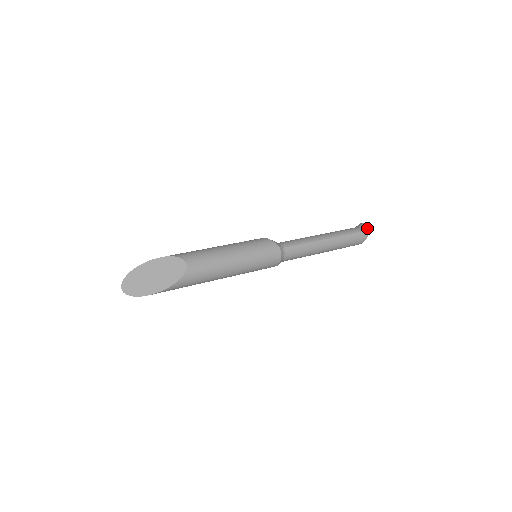
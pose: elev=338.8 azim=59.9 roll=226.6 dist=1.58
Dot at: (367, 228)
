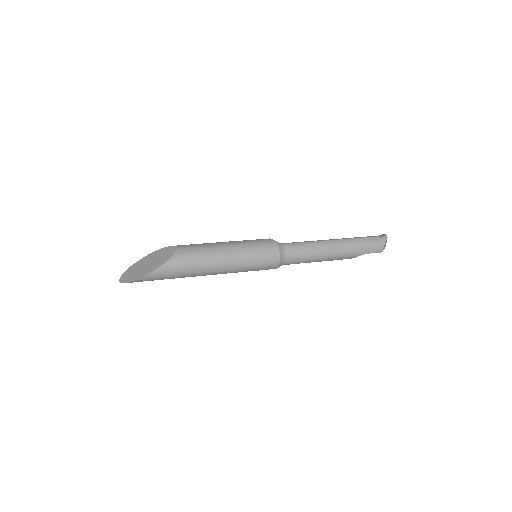
Dot at: (383, 235)
